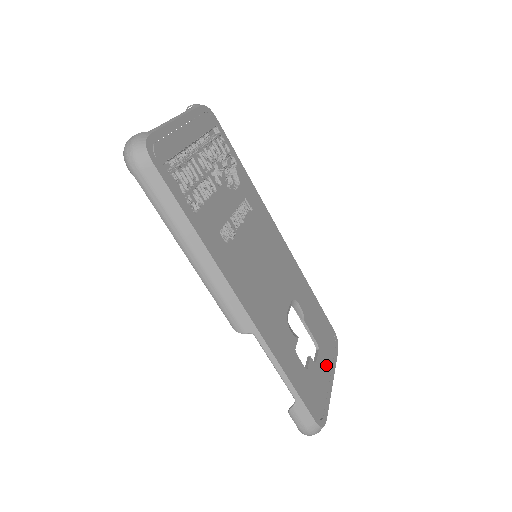
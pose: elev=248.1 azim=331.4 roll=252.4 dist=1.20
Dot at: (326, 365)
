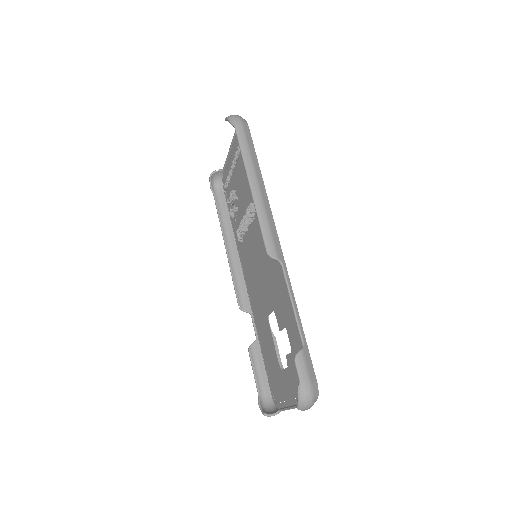
Dot at: occluded
